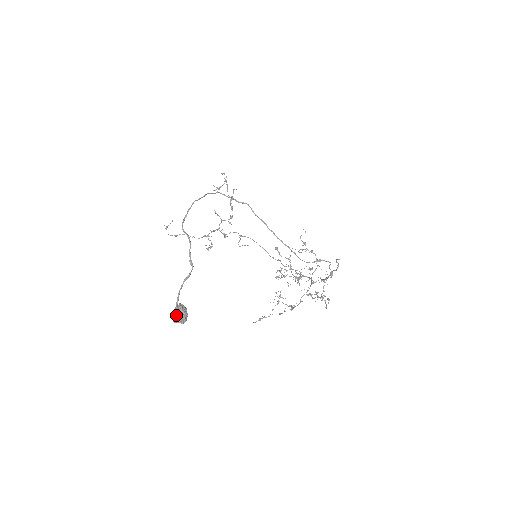
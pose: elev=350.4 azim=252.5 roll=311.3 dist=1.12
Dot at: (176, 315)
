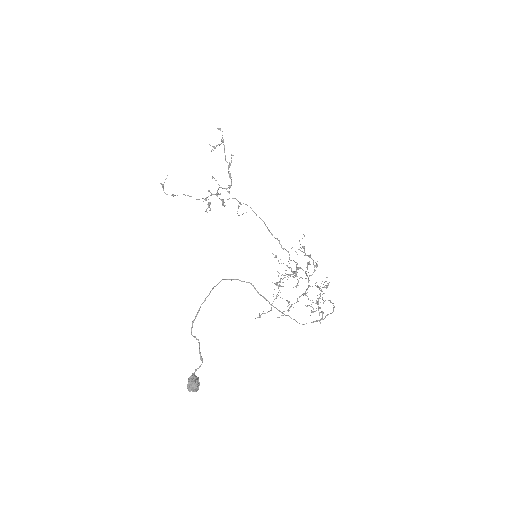
Dot at: (190, 387)
